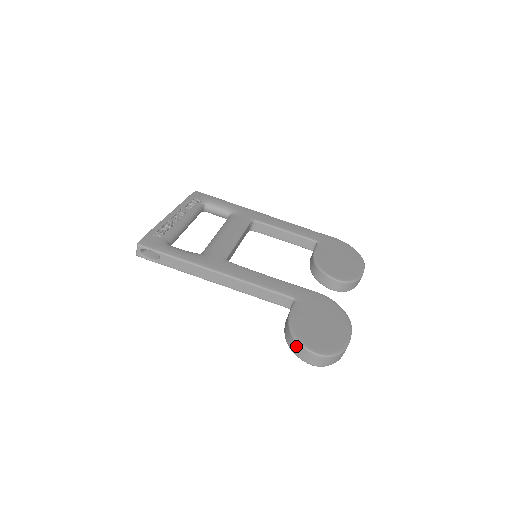
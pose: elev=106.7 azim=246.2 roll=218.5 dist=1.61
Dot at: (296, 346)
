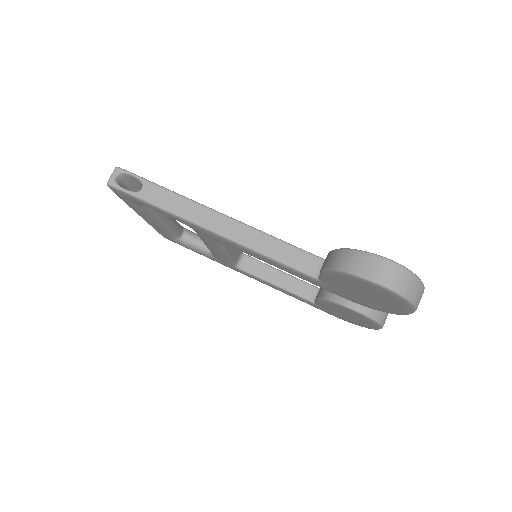
Dot at: (355, 257)
